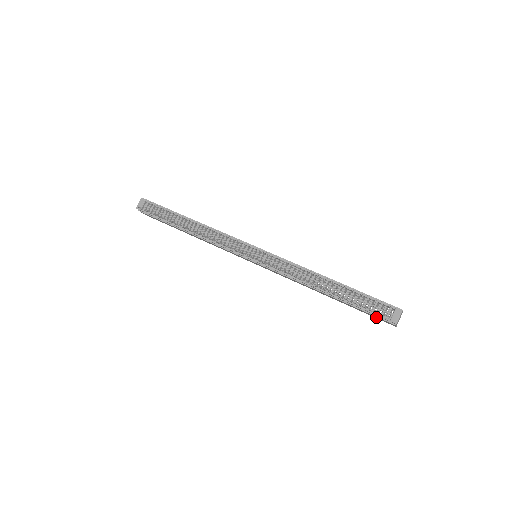
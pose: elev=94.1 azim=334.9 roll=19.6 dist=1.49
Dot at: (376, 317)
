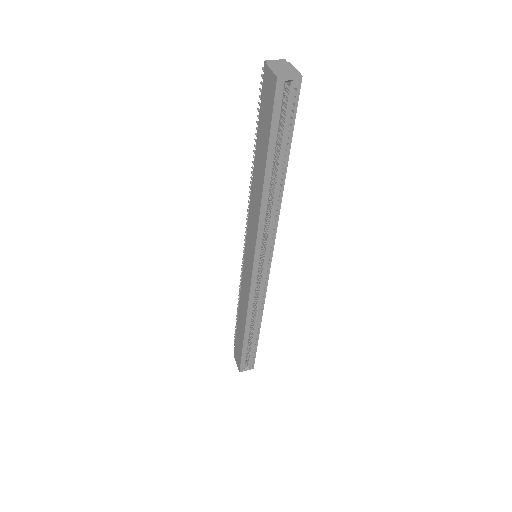
Dot at: (266, 101)
